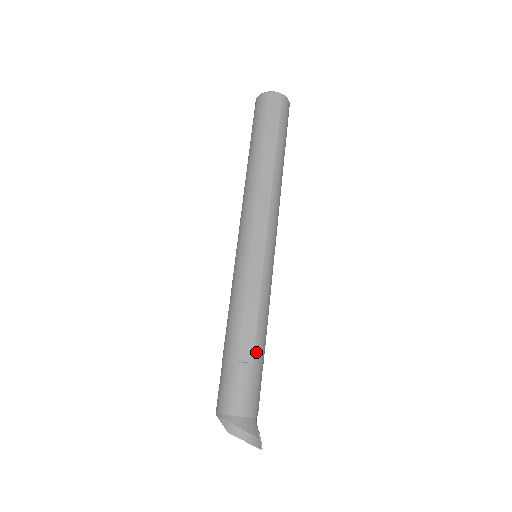
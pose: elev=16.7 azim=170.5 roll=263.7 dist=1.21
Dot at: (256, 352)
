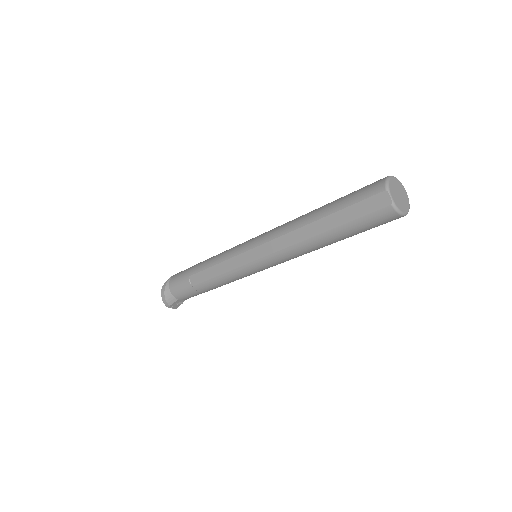
Dot at: (198, 286)
